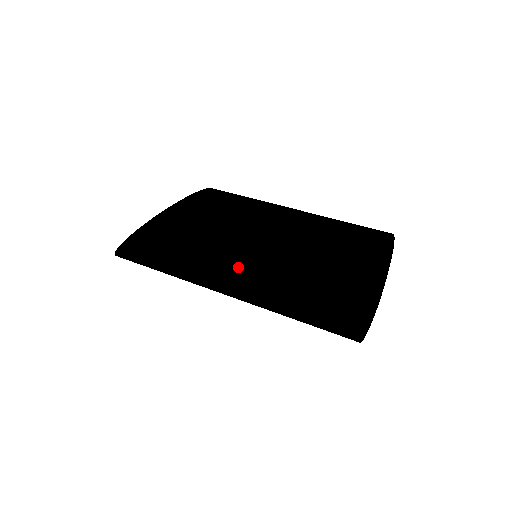
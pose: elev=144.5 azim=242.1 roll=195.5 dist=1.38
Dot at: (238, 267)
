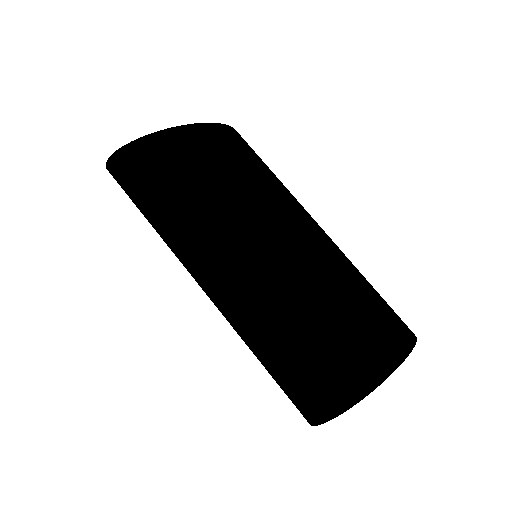
Dot at: (213, 296)
